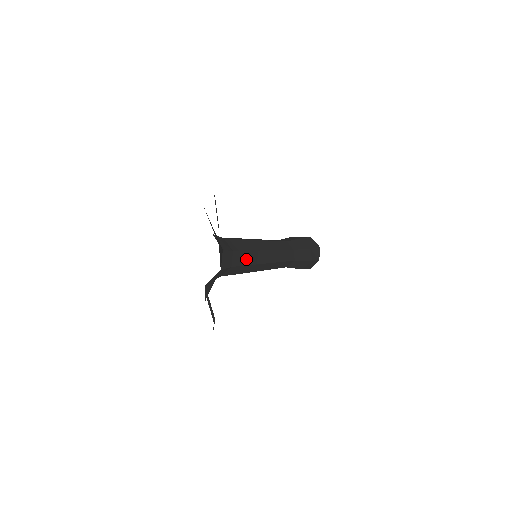
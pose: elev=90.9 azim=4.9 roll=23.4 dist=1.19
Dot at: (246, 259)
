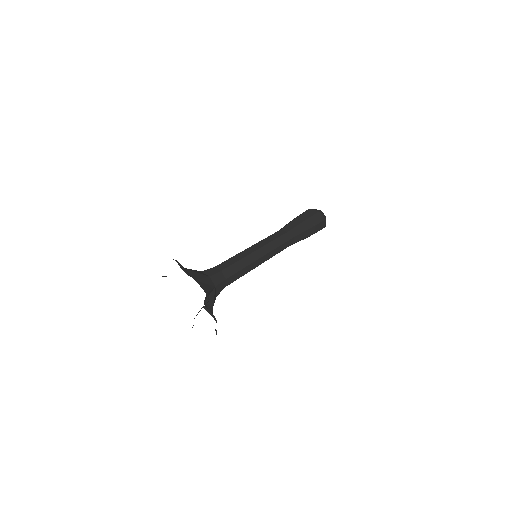
Dot at: (237, 267)
